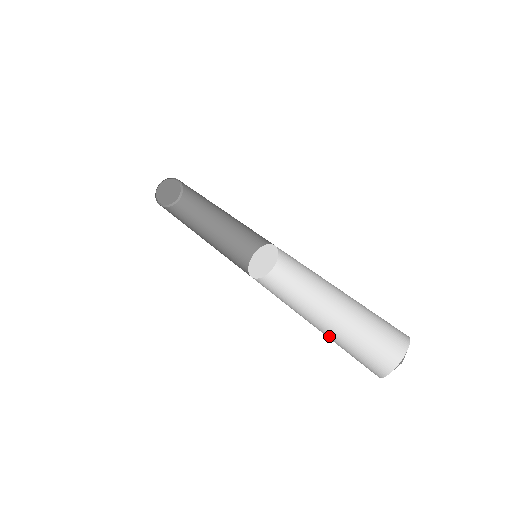
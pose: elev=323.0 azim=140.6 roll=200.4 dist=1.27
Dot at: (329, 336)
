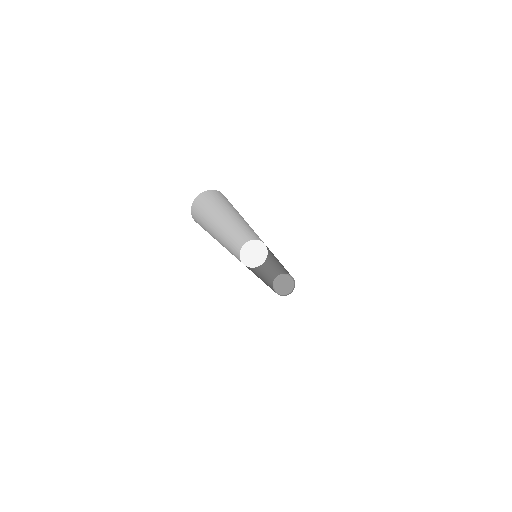
Dot at: occluded
